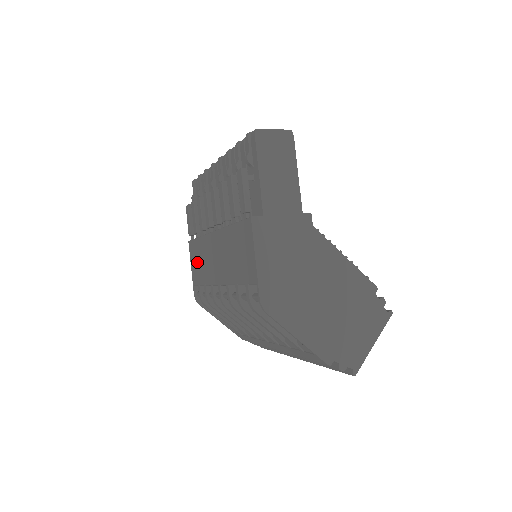
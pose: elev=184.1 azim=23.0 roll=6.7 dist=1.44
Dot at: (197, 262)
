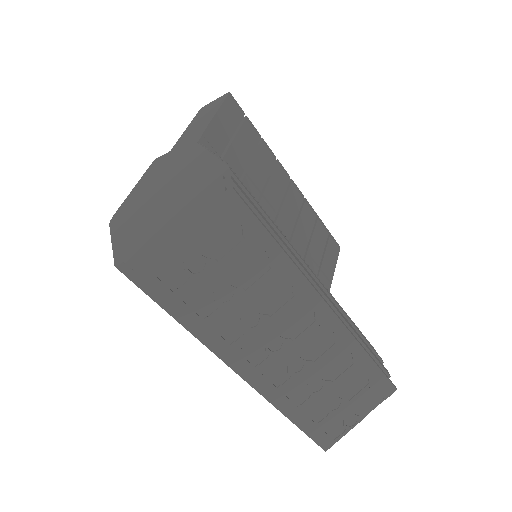
Dot at: occluded
